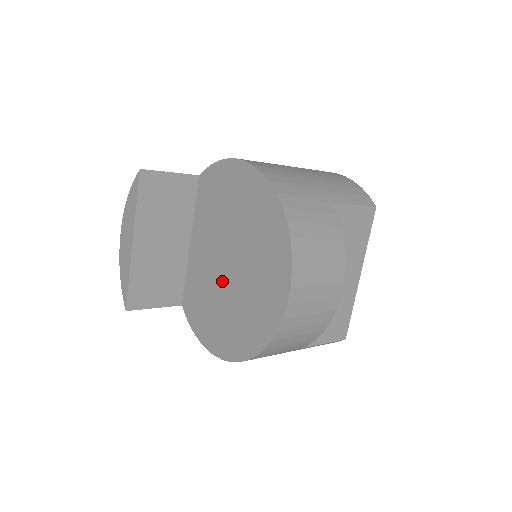
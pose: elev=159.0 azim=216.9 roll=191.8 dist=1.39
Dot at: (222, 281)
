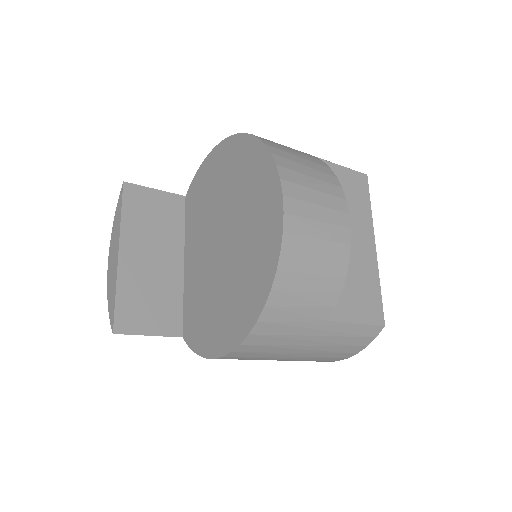
Dot at: (218, 265)
